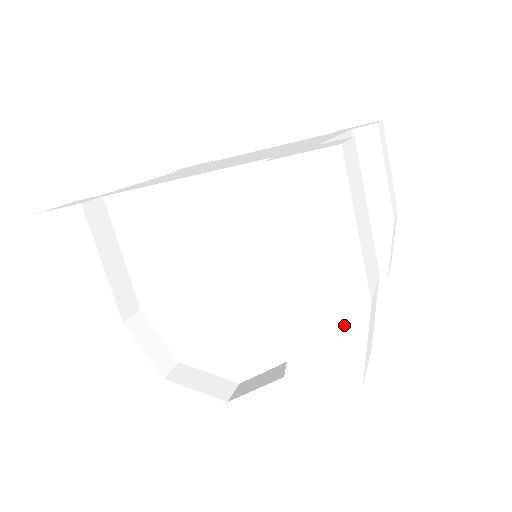
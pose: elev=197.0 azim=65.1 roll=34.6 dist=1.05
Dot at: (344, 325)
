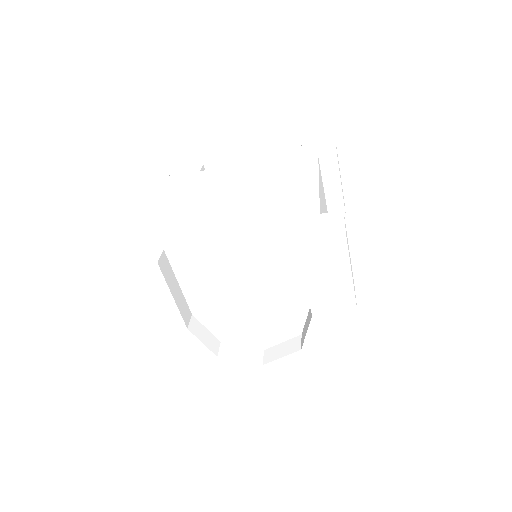
Dot at: (340, 322)
